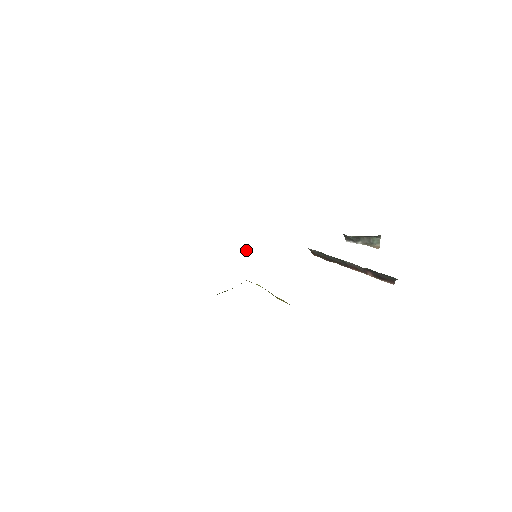
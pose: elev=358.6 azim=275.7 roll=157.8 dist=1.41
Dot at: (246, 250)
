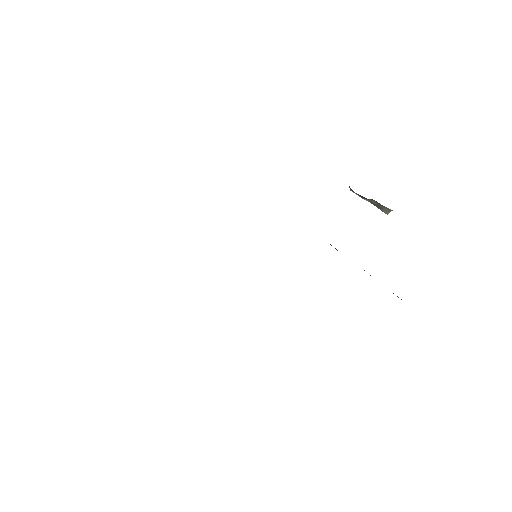
Dot at: occluded
